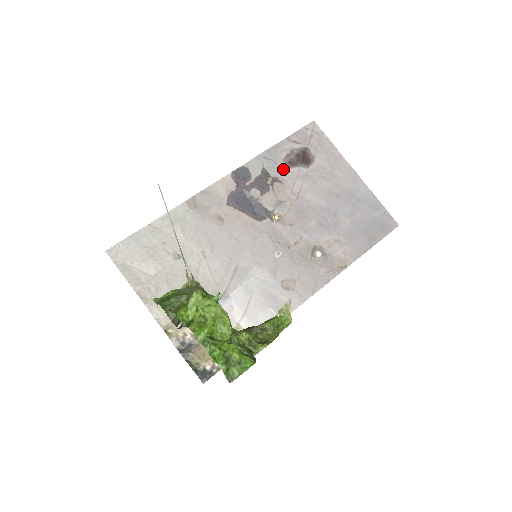
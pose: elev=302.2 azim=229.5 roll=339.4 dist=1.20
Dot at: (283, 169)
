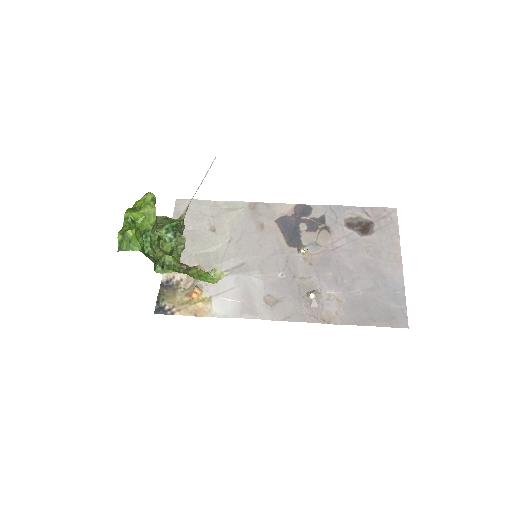
Dot at: (339, 225)
